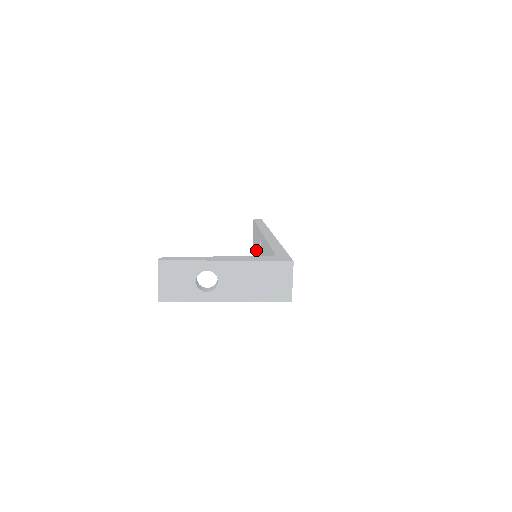
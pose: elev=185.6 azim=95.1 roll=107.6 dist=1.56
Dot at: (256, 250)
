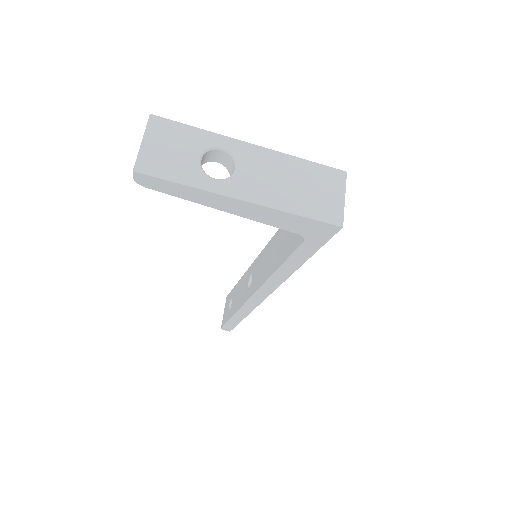
Dot at: (233, 312)
